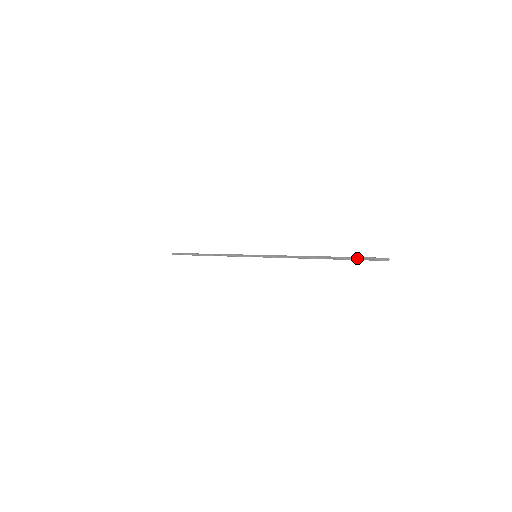
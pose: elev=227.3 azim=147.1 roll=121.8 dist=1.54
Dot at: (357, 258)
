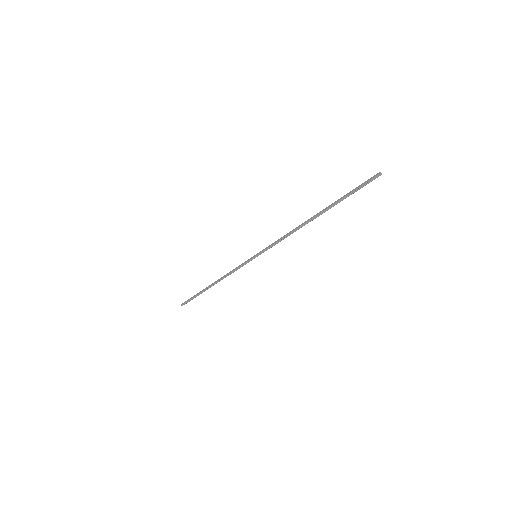
Dot at: (350, 193)
